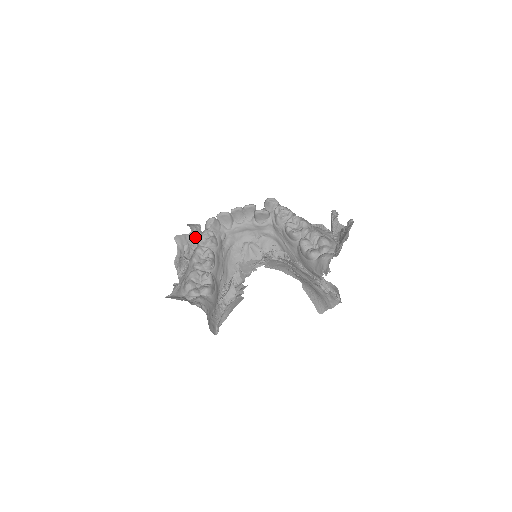
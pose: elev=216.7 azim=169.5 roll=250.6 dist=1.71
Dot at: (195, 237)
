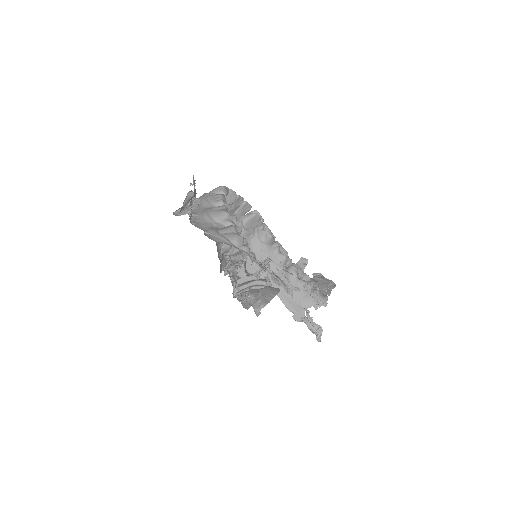
Dot at: (195, 193)
